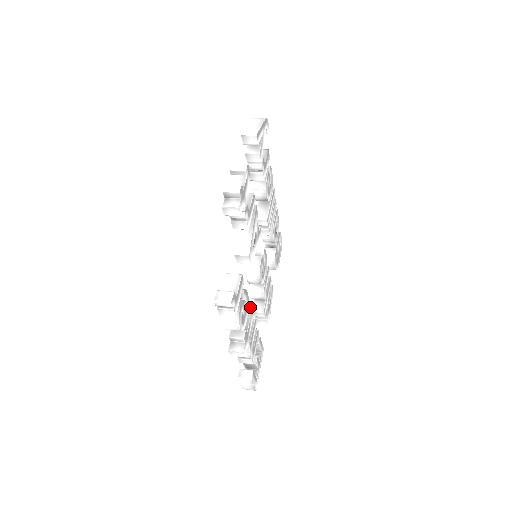
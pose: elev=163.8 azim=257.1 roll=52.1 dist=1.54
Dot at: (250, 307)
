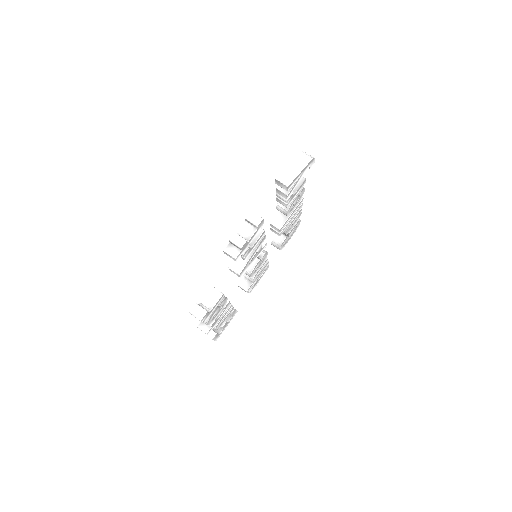
Dot at: (228, 302)
